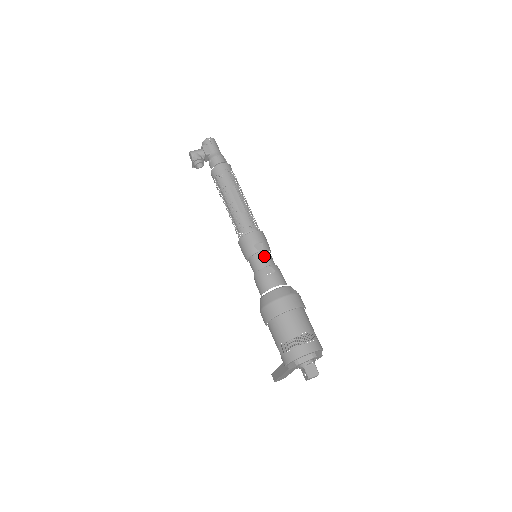
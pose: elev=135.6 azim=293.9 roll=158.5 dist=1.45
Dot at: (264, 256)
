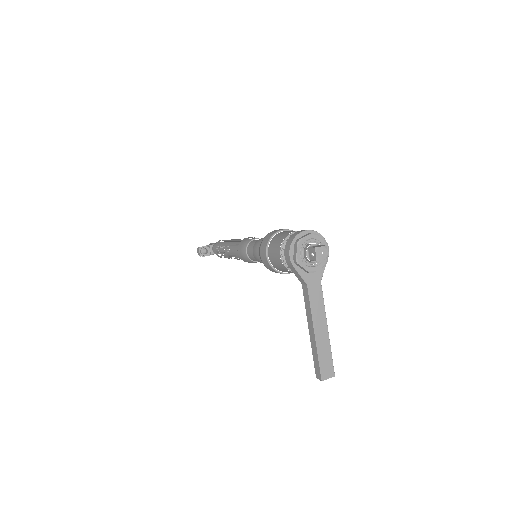
Dot at: occluded
